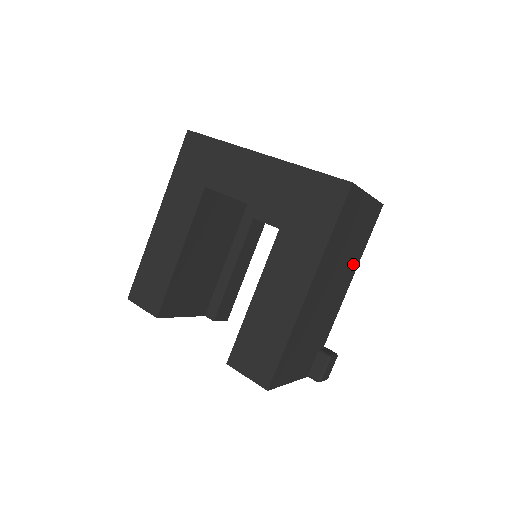
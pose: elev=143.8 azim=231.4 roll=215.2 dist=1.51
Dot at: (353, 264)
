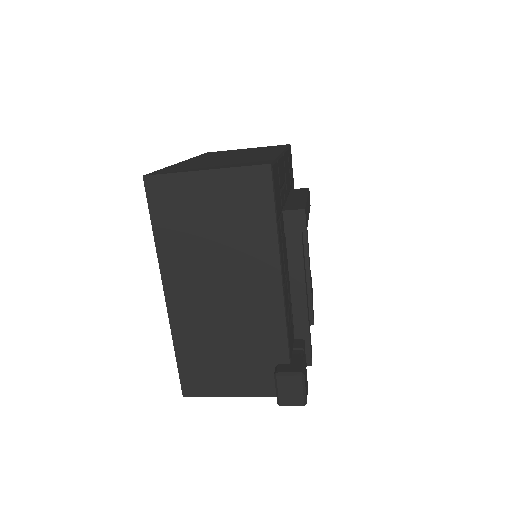
Dot at: (260, 254)
